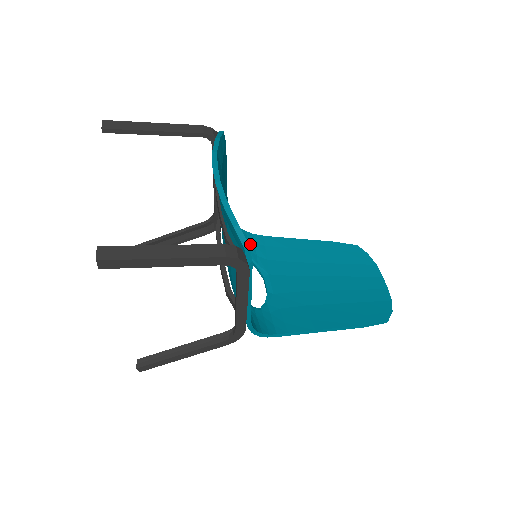
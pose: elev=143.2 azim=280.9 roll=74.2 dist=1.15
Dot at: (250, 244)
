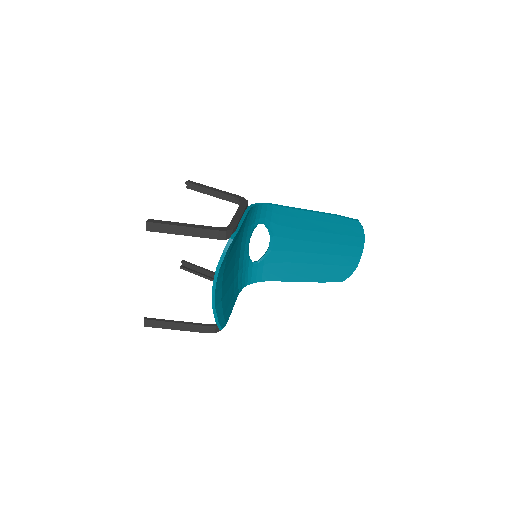
Dot at: (268, 214)
